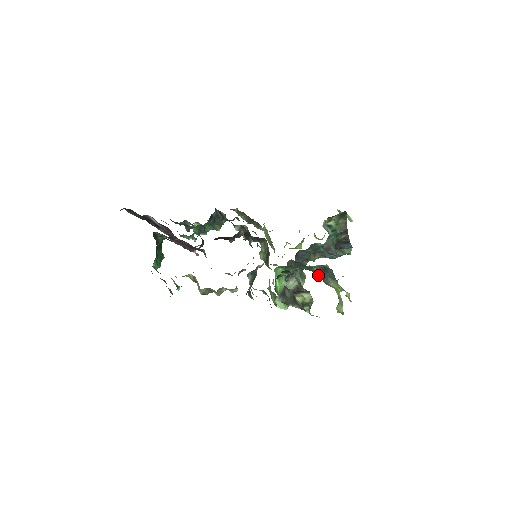
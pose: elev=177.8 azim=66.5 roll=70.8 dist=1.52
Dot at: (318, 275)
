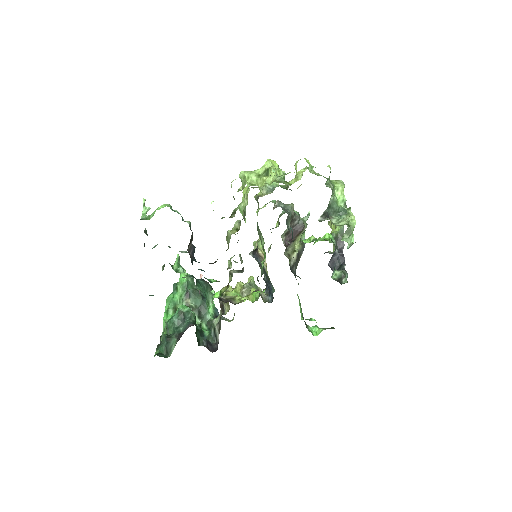
Dot at: occluded
